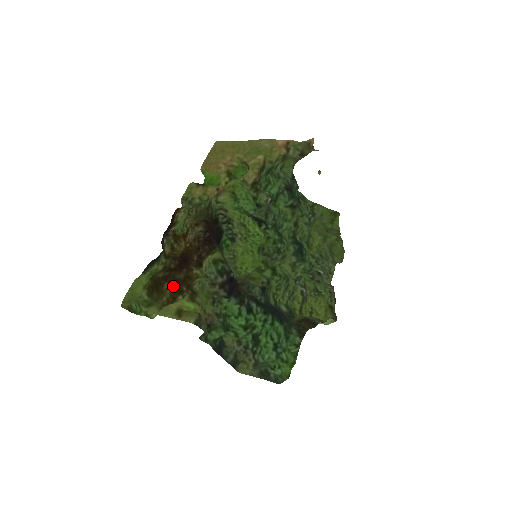
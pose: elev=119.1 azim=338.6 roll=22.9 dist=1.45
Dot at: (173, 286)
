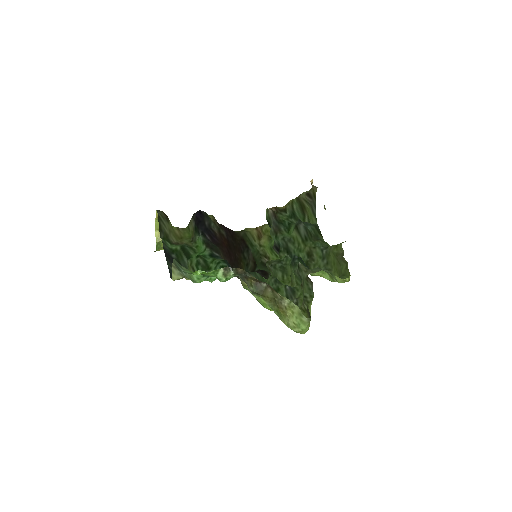
Dot at: occluded
